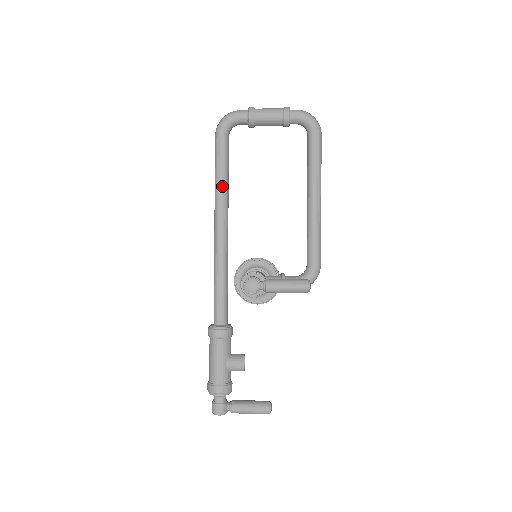
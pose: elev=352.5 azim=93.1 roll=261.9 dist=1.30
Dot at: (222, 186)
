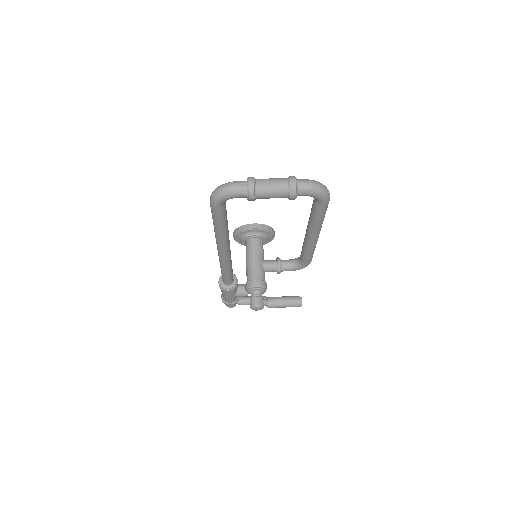
Dot at: (223, 235)
